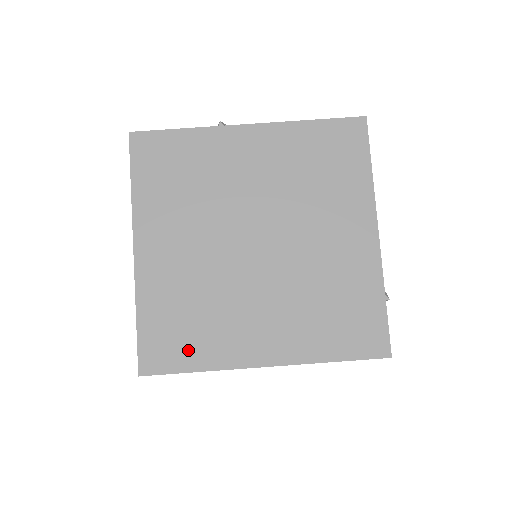
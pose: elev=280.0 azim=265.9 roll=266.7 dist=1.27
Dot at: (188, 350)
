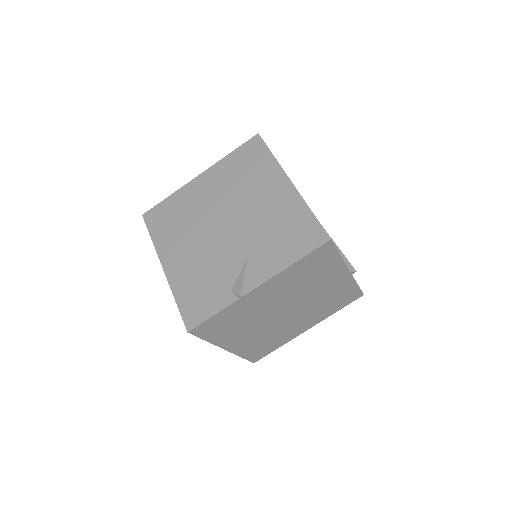
Dot at: (271, 348)
